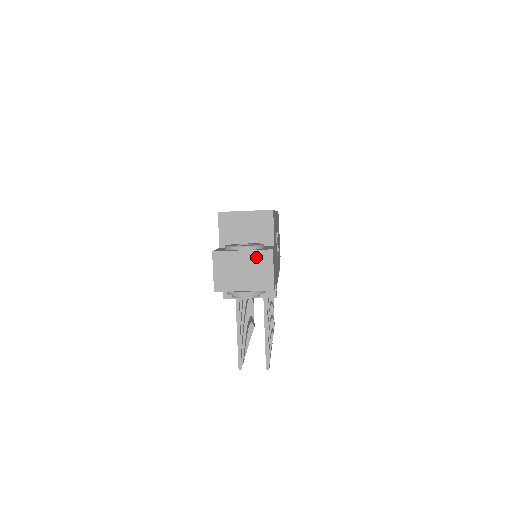
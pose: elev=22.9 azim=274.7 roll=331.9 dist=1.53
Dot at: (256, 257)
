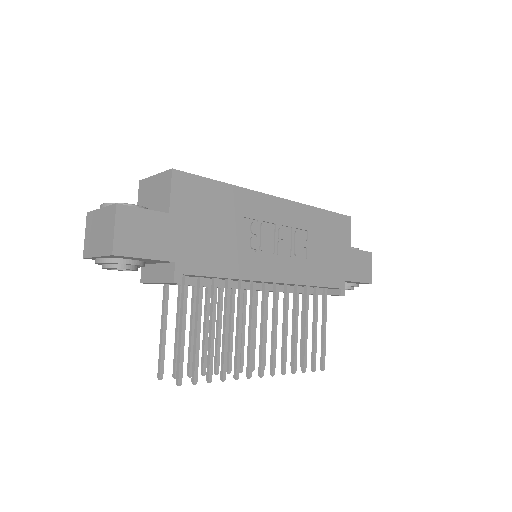
Dot at: (107, 215)
